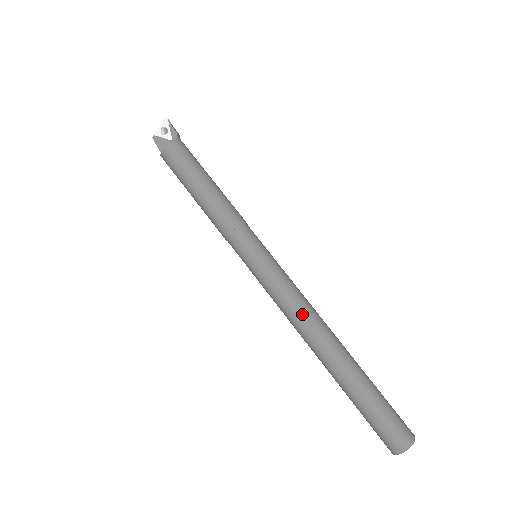
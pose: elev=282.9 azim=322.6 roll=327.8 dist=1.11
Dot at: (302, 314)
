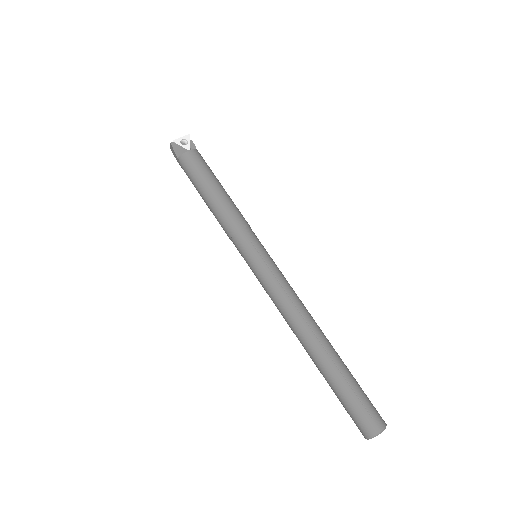
Dot at: (300, 305)
